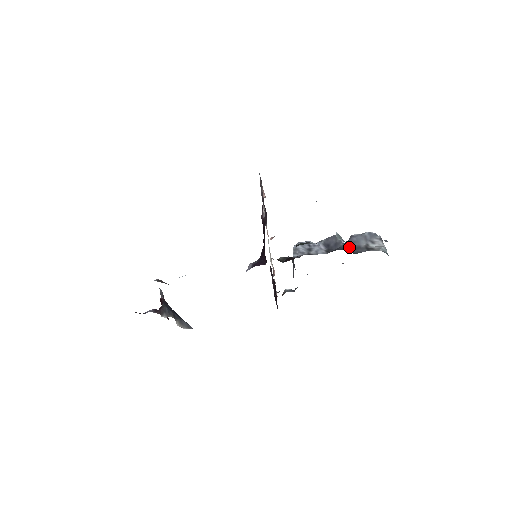
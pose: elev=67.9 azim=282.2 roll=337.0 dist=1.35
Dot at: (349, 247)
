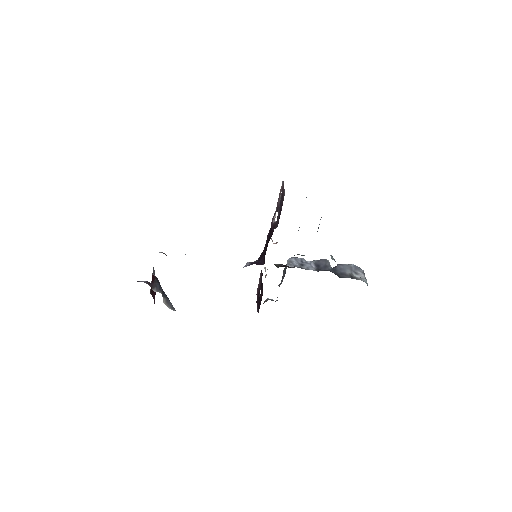
Dot at: (336, 272)
